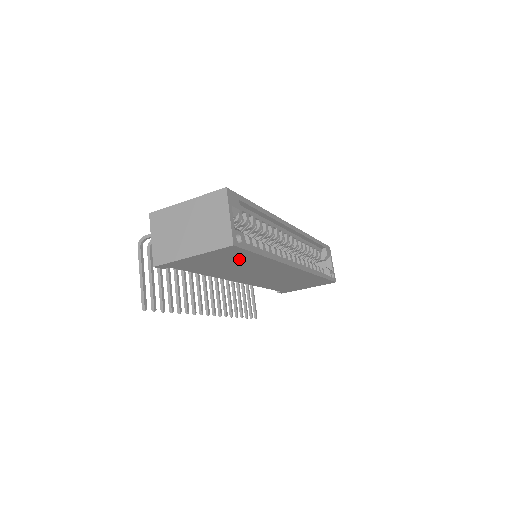
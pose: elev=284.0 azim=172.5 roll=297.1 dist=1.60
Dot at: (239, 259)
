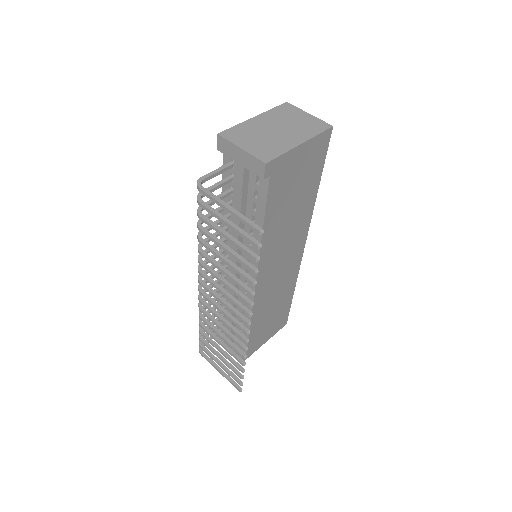
Dot at: (308, 181)
